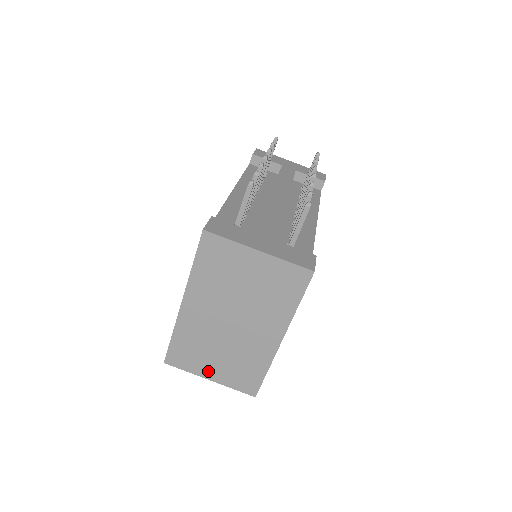
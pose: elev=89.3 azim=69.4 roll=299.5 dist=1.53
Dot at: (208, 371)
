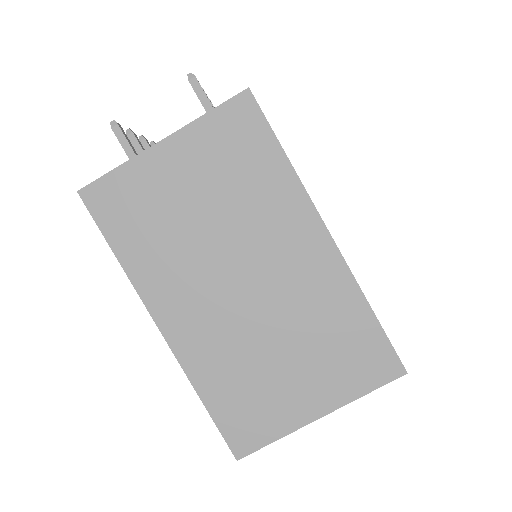
Dot at: (302, 404)
